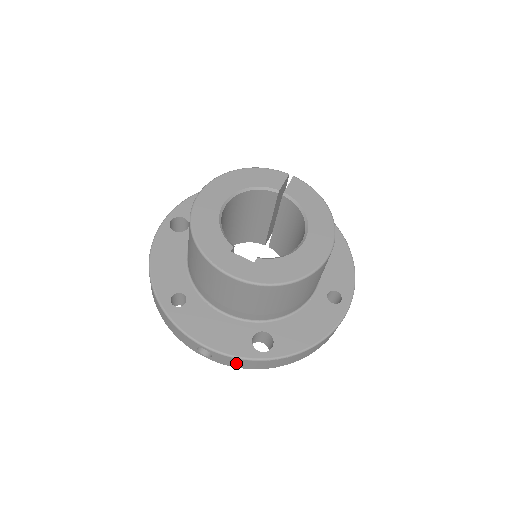
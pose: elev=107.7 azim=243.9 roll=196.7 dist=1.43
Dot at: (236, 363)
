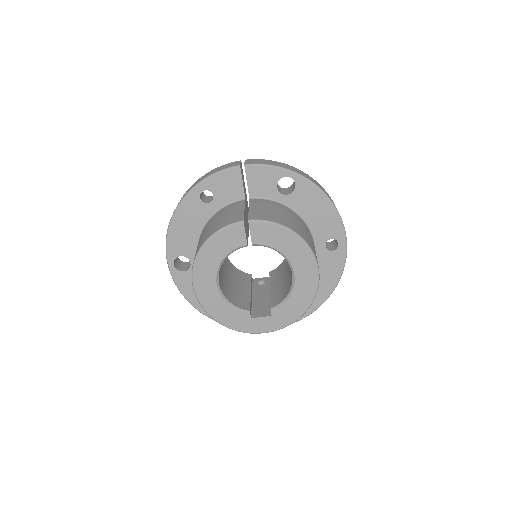
Dot at: occluded
